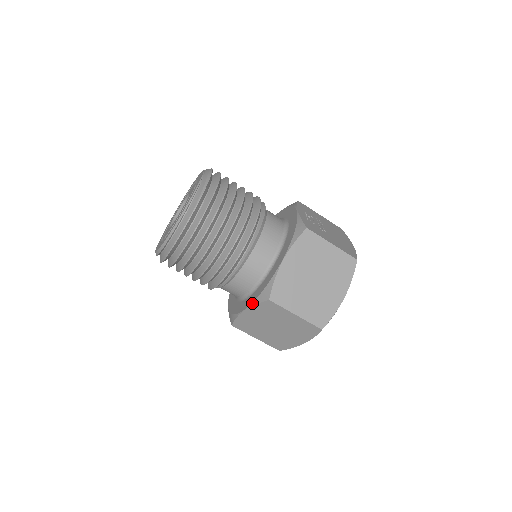
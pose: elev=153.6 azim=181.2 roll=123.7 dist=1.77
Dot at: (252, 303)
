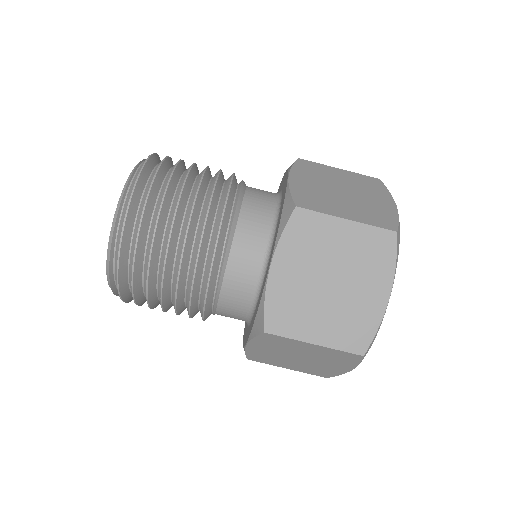
Dot at: (275, 241)
